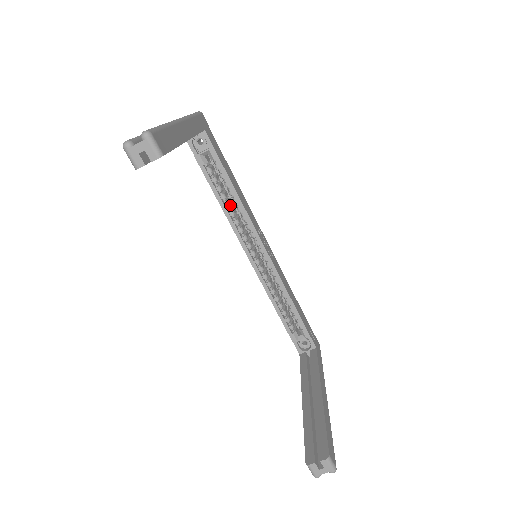
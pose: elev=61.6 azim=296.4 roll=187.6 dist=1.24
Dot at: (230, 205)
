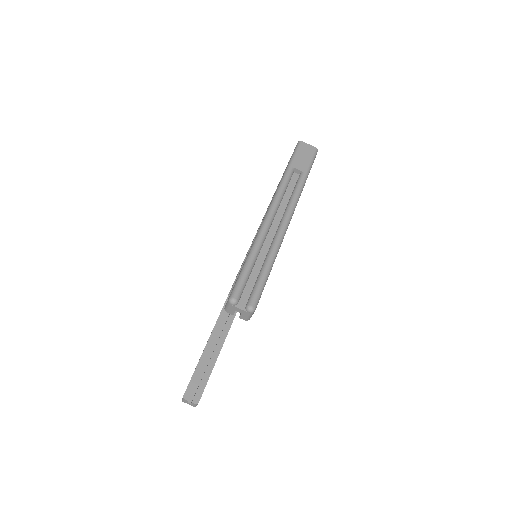
Dot at: occluded
